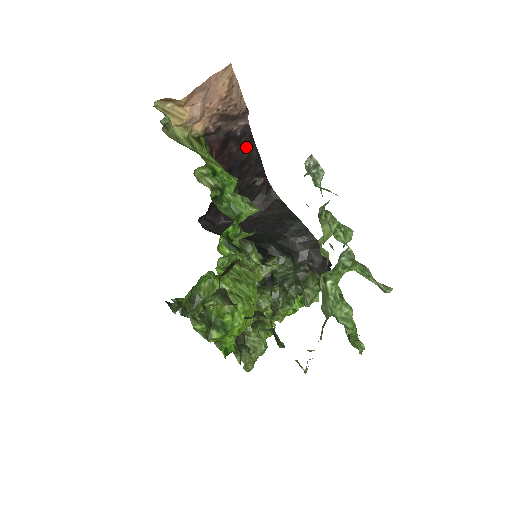
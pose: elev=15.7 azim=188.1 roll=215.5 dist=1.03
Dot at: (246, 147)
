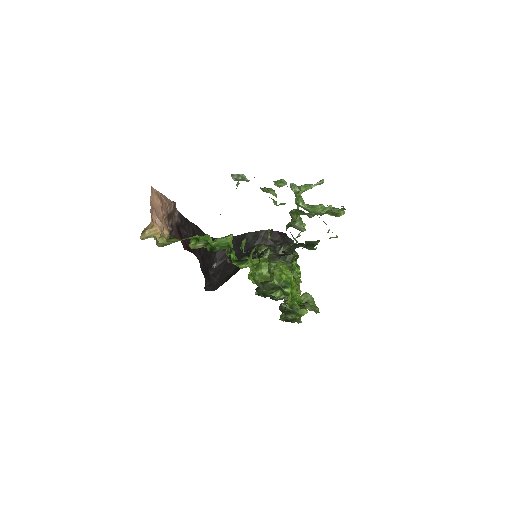
Dot at: (187, 226)
